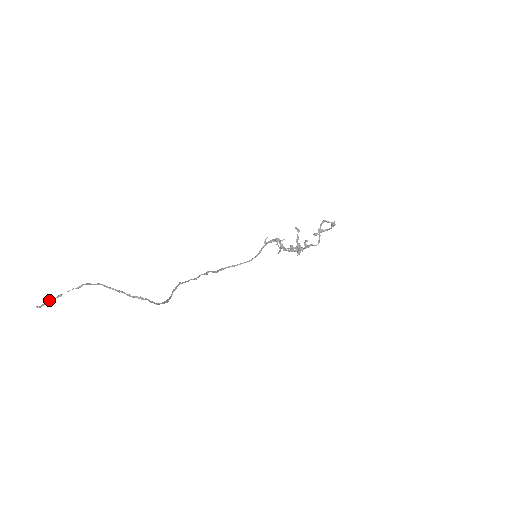
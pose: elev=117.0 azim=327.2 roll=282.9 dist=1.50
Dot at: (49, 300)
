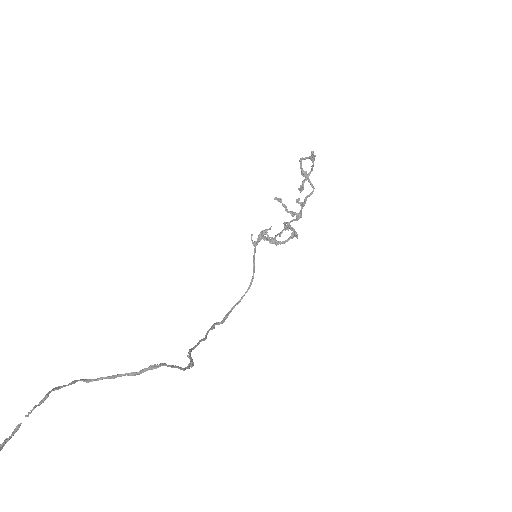
Dot at: out of frame
